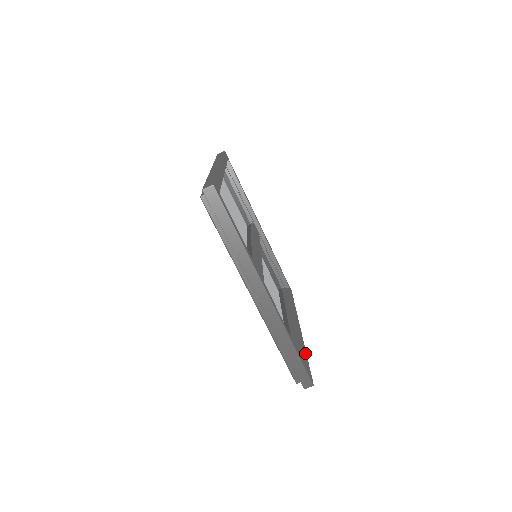
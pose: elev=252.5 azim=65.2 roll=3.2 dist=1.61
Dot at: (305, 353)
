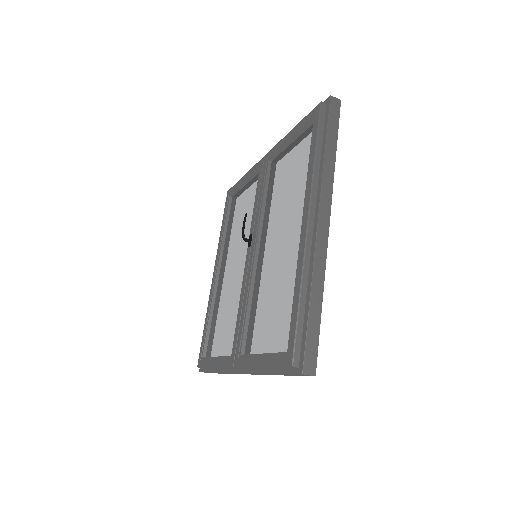
Dot at: occluded
